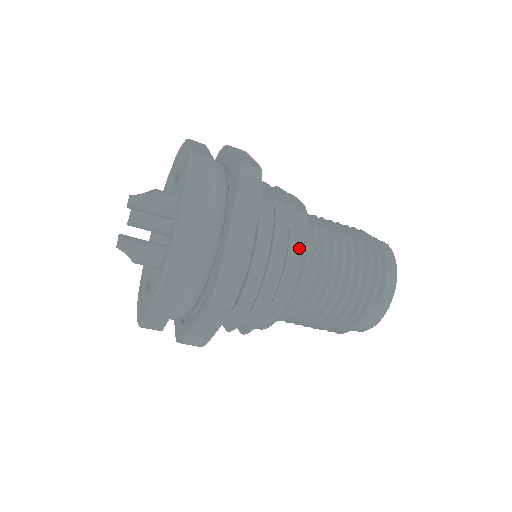
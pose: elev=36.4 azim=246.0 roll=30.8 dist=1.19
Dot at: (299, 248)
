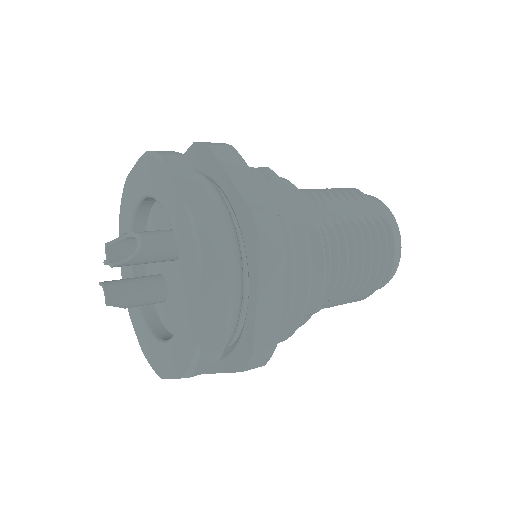
Dot at: (321, 279)
